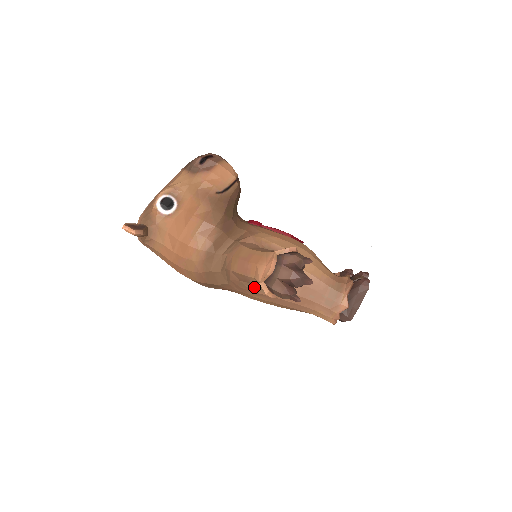
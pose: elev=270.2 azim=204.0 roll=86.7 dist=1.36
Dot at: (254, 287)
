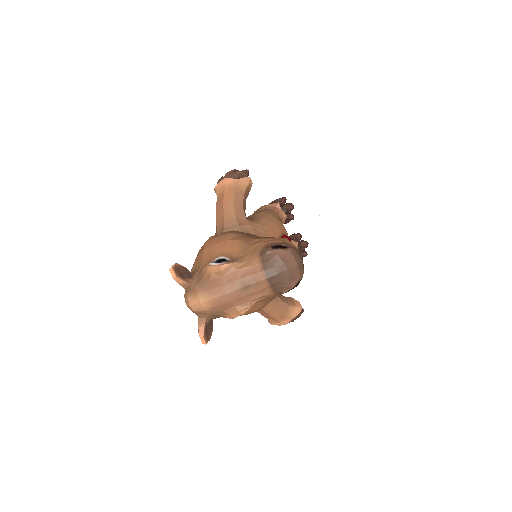
Dot at: occluded
